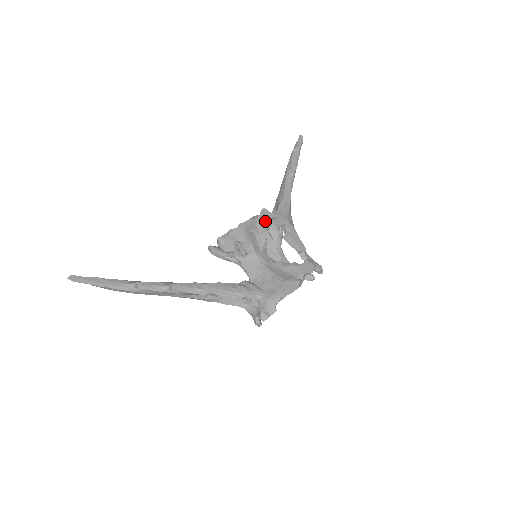
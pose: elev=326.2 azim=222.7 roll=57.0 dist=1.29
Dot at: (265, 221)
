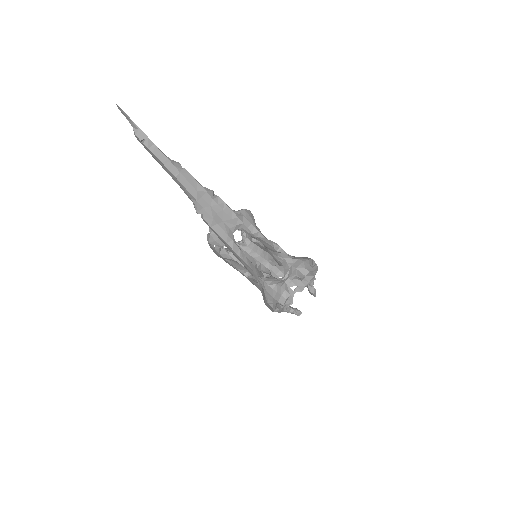
Dot at: (260, 232)
